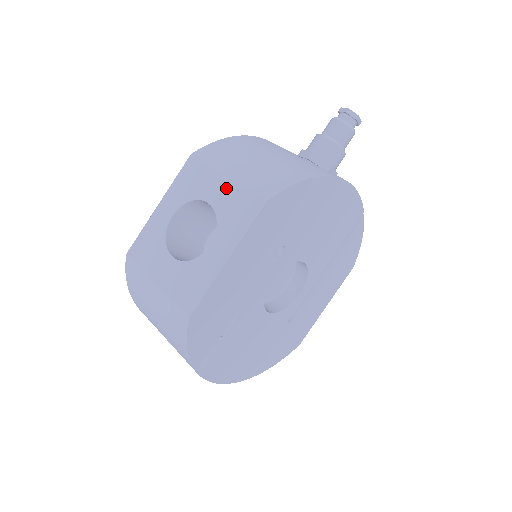
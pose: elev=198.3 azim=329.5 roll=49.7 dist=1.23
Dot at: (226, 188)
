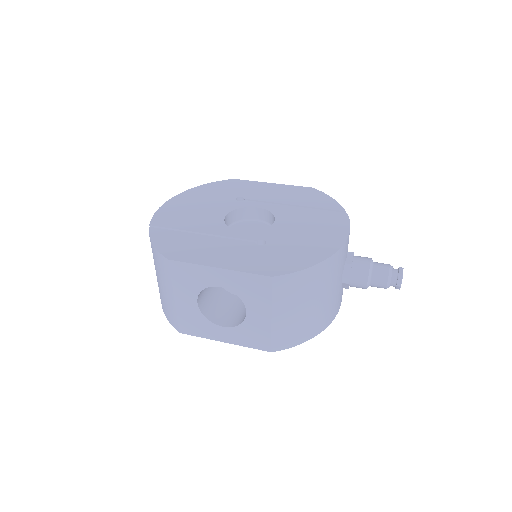
Dot at: (264, 321)
